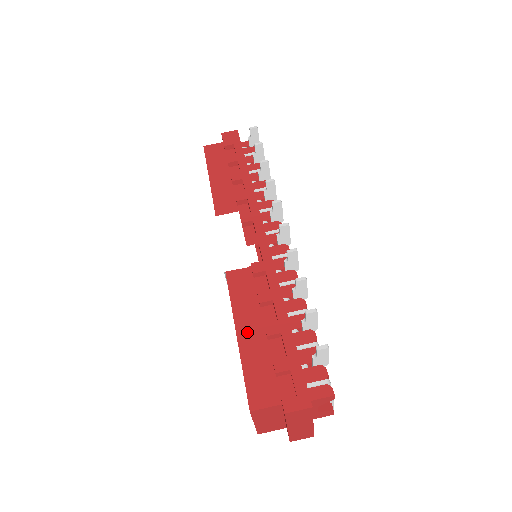
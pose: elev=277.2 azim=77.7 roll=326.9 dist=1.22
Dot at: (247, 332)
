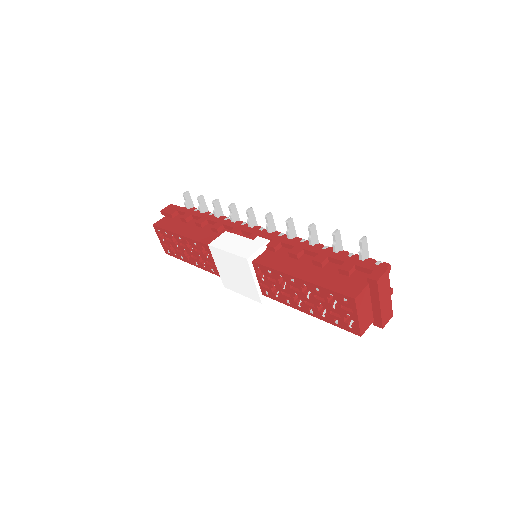
Dot at: (305, 273)
